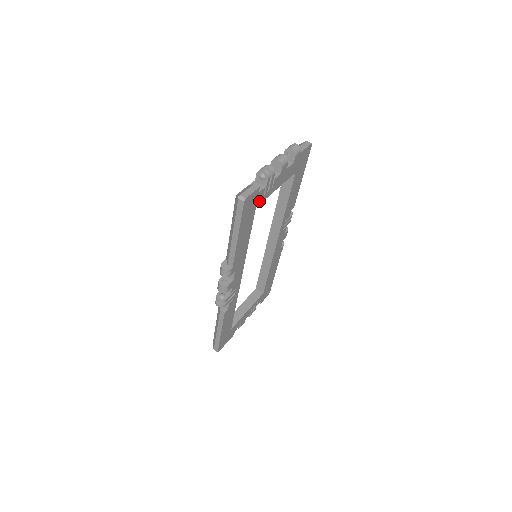
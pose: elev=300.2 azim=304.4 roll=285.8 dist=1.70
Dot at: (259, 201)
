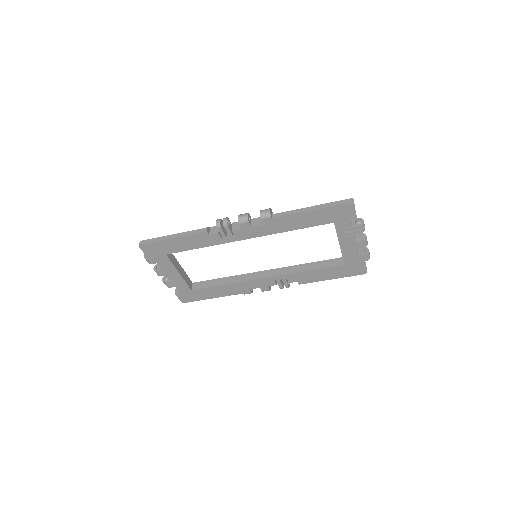
Dot at: (339, 224)
